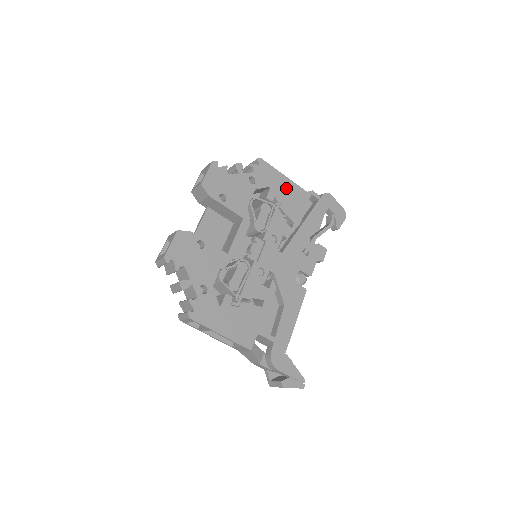
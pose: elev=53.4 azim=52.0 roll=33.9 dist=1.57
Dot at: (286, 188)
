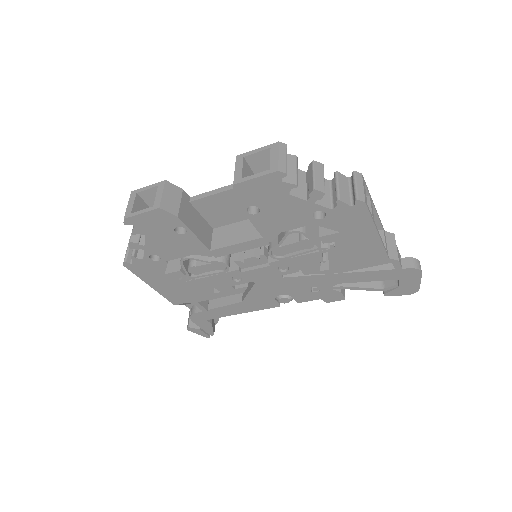
Dot at: (362, 243)
